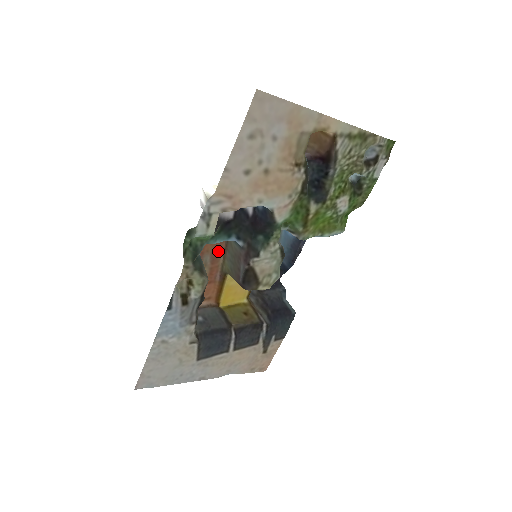
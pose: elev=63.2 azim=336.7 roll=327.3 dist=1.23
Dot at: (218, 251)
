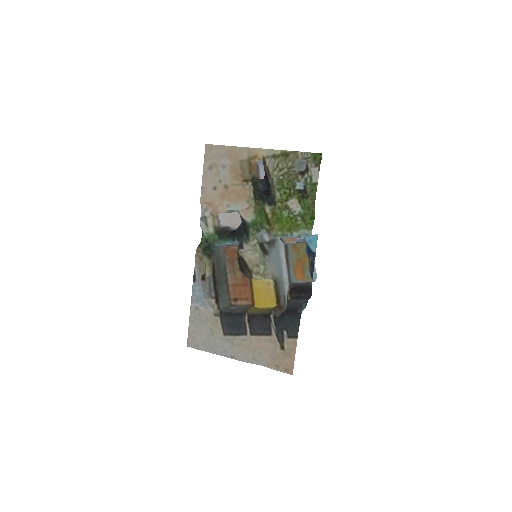
Dot at: occluded
